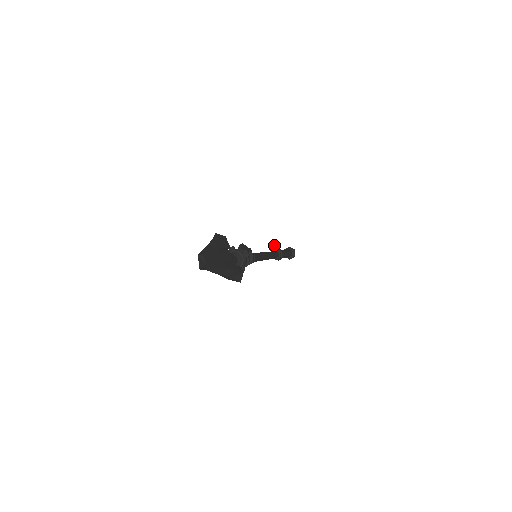
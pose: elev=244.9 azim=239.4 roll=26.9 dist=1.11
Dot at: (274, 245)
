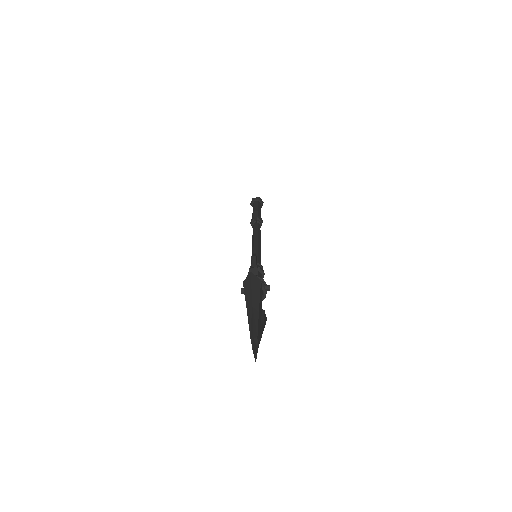
Dot at: occluded
